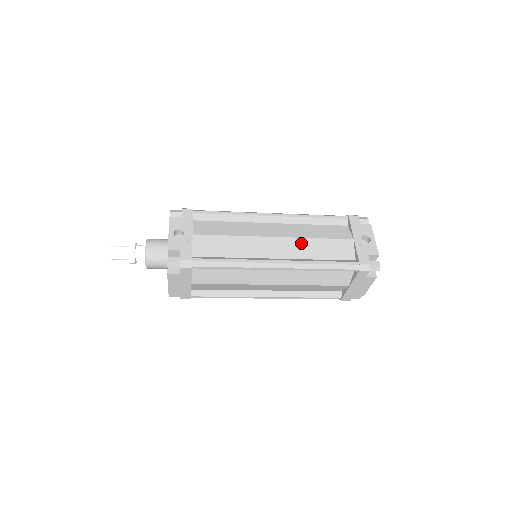
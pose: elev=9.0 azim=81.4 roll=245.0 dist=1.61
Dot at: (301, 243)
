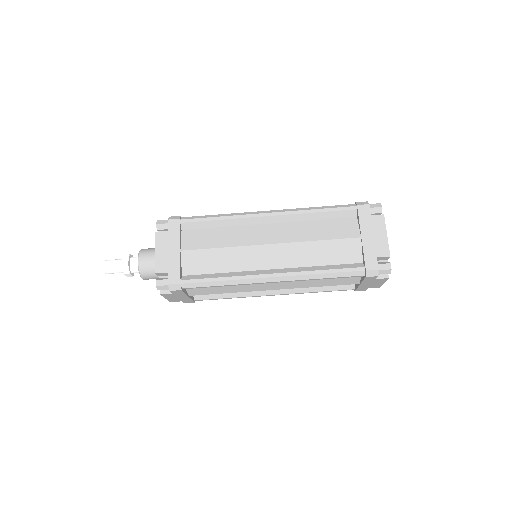
Dot at: occluded
